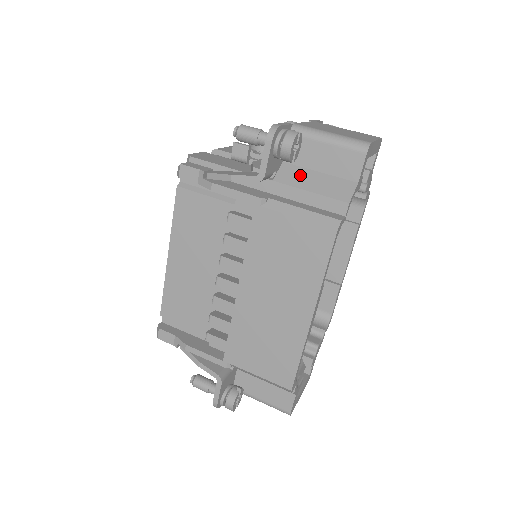
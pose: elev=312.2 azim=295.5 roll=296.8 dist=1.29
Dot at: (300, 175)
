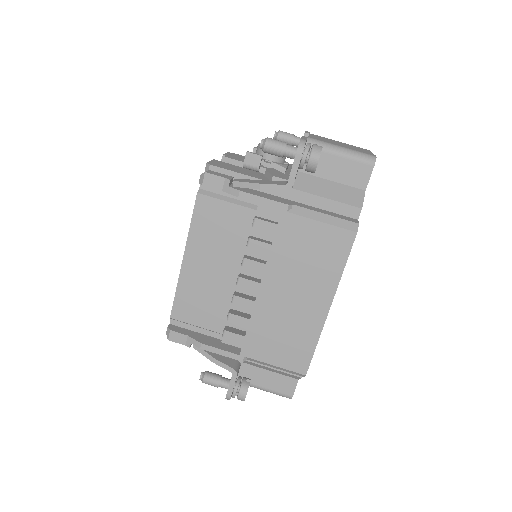
Dot at: (316, 183)
